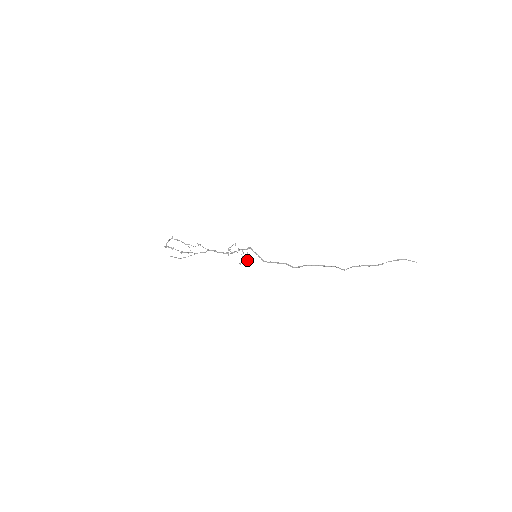
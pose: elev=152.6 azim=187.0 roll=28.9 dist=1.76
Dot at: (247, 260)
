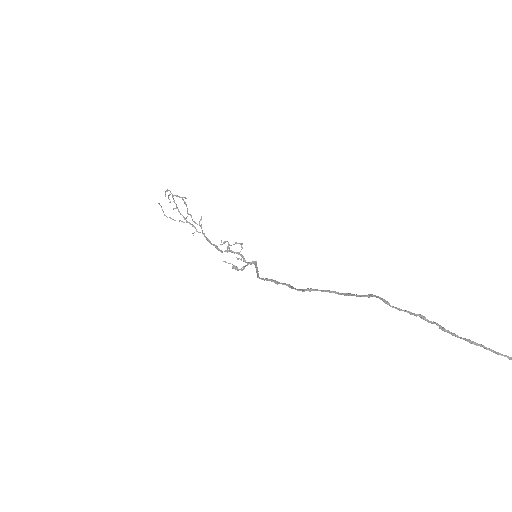
Dot at: occluded
